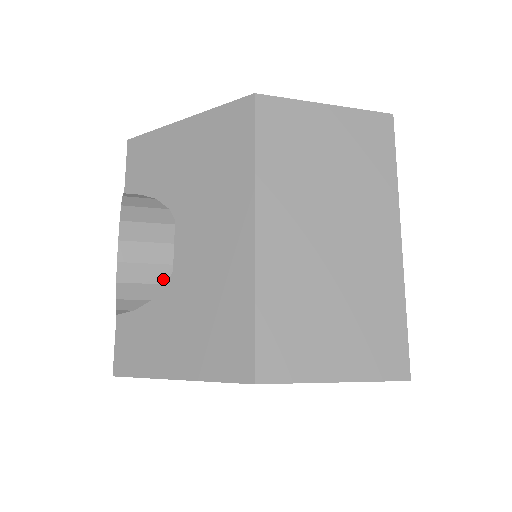
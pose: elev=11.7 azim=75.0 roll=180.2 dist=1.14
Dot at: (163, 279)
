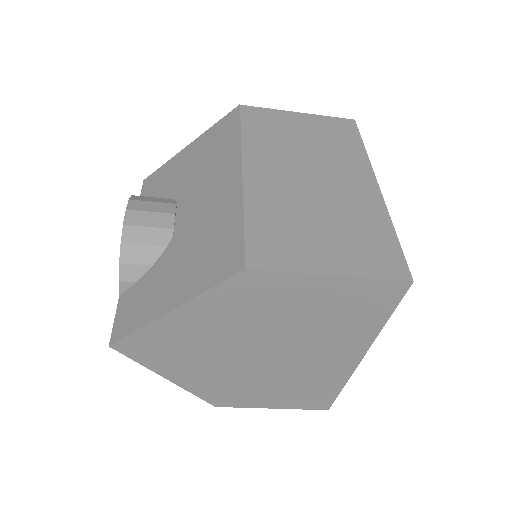
Dot at: (164, 242)
